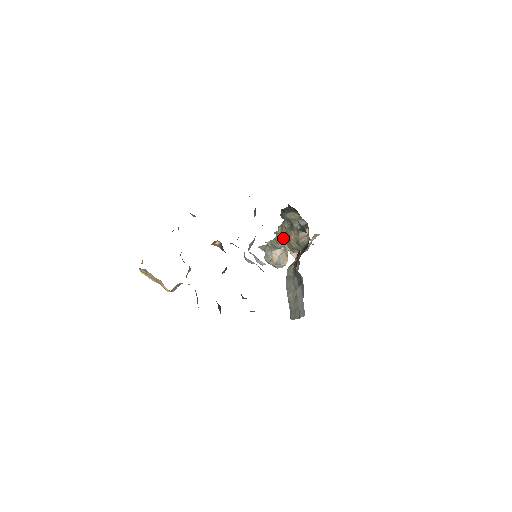
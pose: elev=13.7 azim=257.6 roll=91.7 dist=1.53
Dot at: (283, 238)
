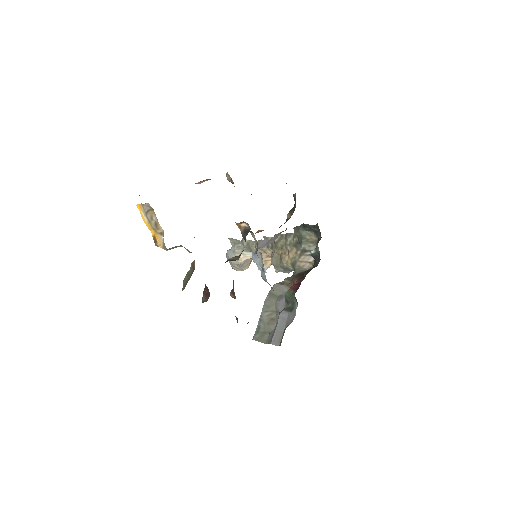
Dot at: (269, 247)
